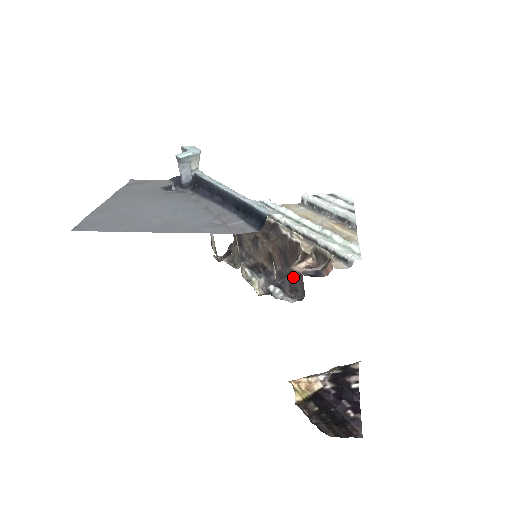
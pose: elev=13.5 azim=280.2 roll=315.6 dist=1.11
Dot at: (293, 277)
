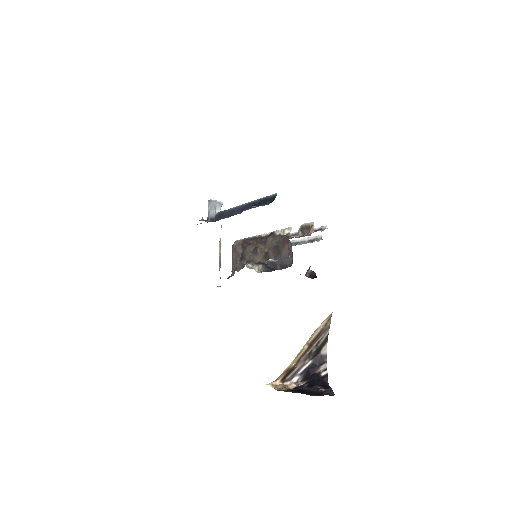
Dot at: (284, 259)
